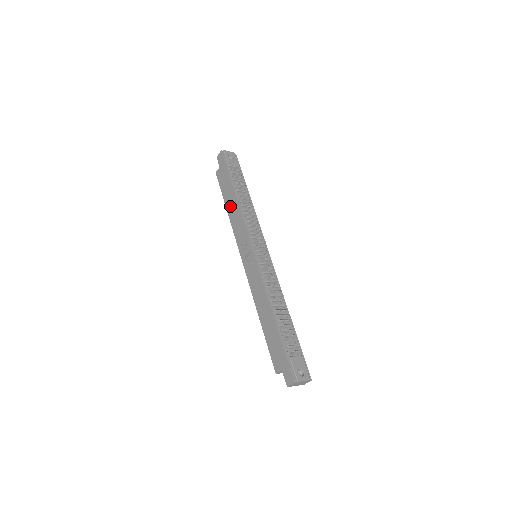
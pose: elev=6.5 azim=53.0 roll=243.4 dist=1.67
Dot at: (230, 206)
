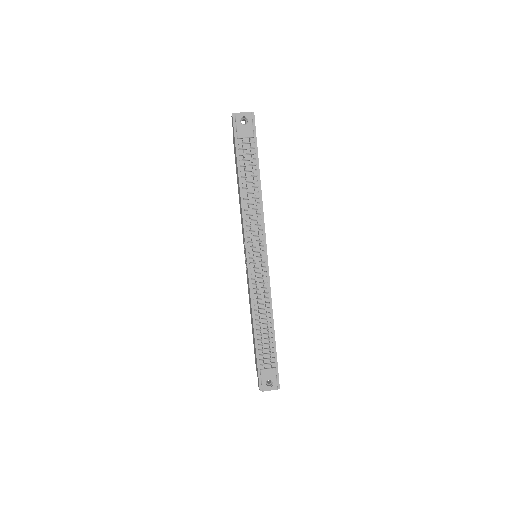
Dot at: (238, 190)
